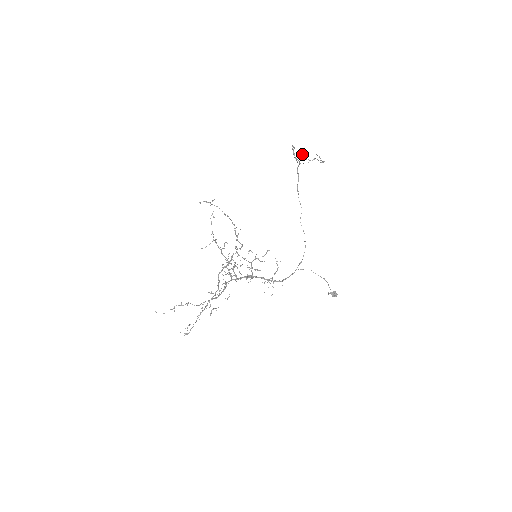
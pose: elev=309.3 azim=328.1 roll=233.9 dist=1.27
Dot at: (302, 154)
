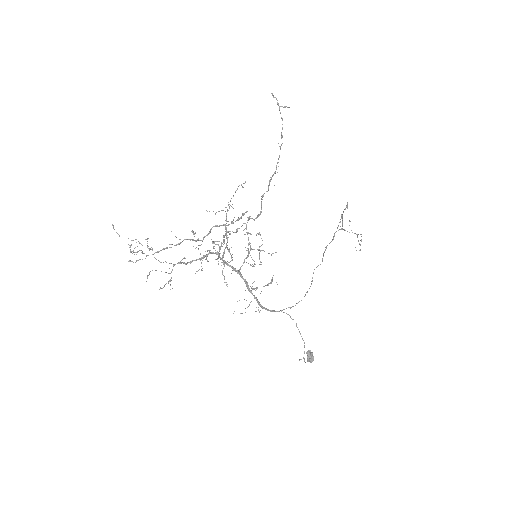
Dot at: occluded
